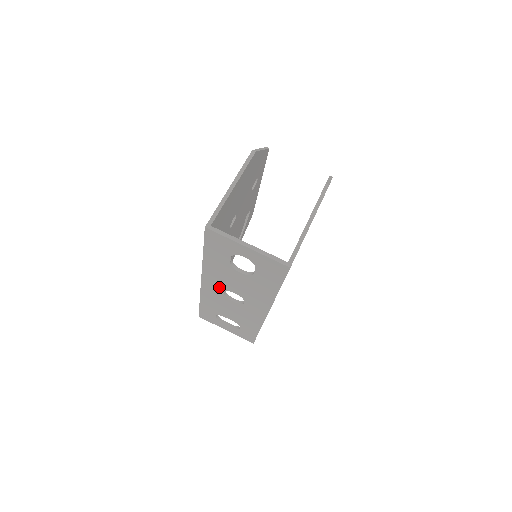
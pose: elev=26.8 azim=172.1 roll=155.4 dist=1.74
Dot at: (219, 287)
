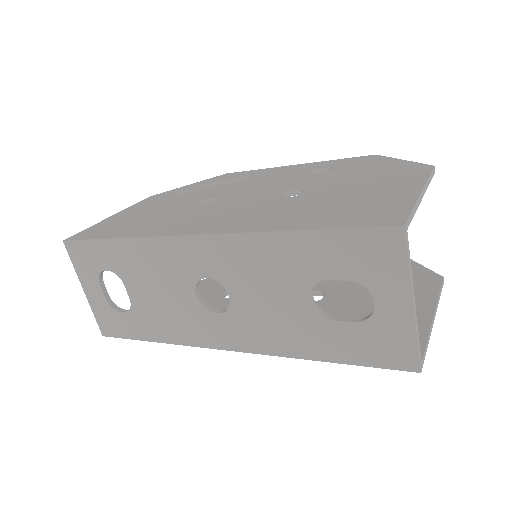
Dot at: (215, 268)
